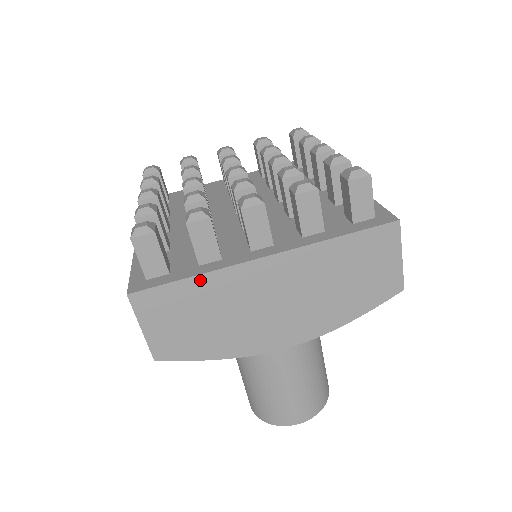
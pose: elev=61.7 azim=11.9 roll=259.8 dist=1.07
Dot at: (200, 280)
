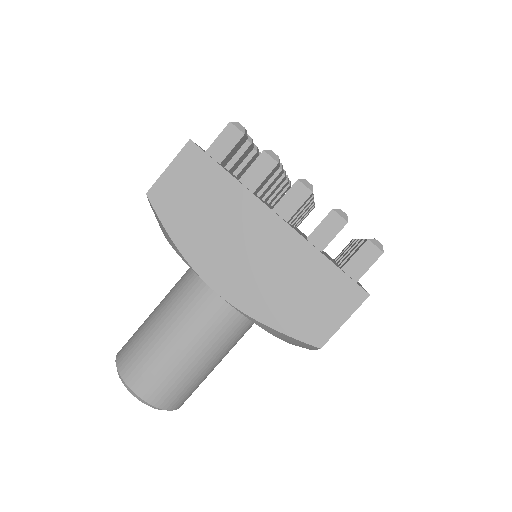
Dot at: (231, 181)
